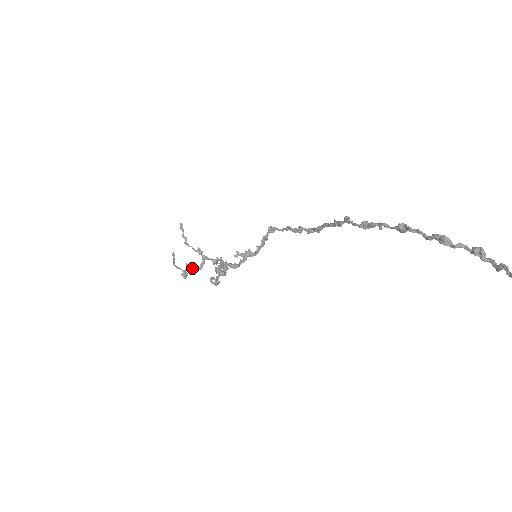
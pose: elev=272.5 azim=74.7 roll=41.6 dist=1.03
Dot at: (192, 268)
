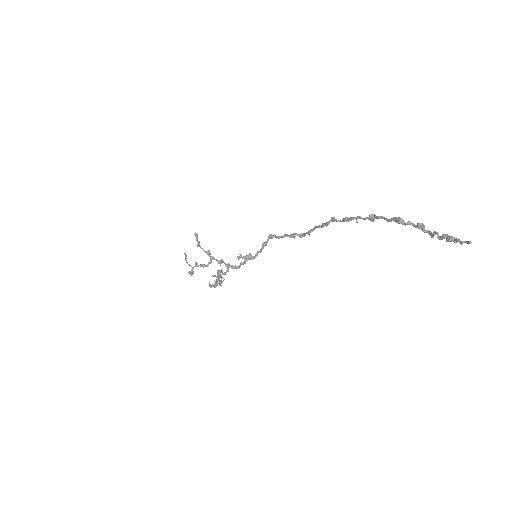
Dot at: (200, 265)
